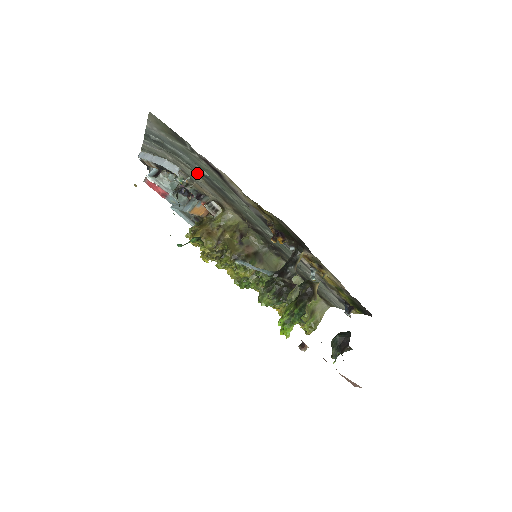
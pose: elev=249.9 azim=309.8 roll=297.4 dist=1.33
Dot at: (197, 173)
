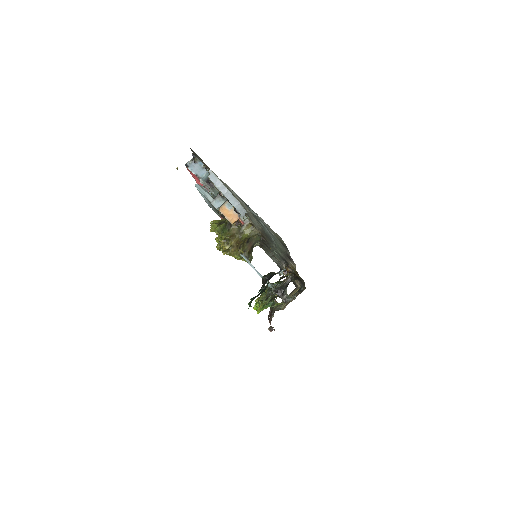
Dot at: occluded
